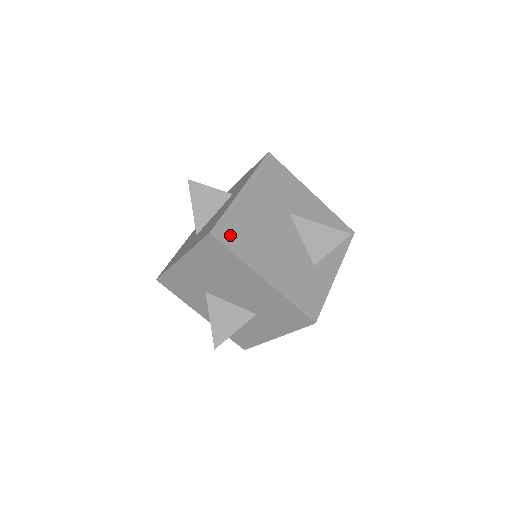
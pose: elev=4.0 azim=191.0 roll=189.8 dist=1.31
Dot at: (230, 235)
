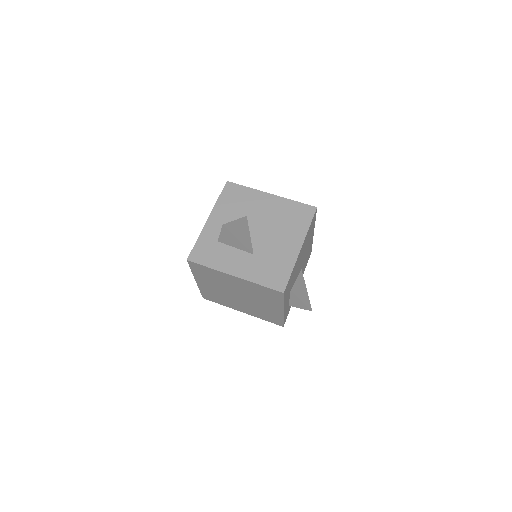
Dot at: occluded
